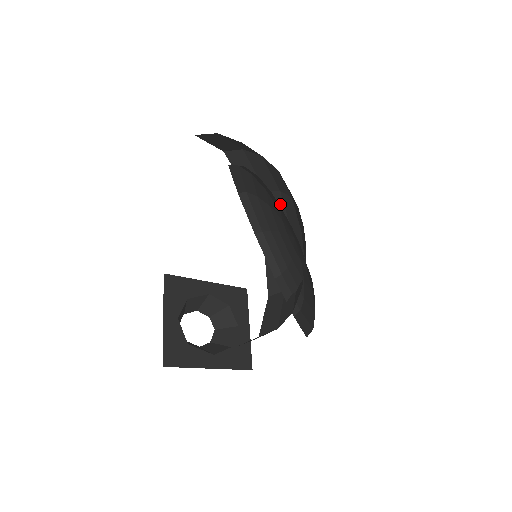
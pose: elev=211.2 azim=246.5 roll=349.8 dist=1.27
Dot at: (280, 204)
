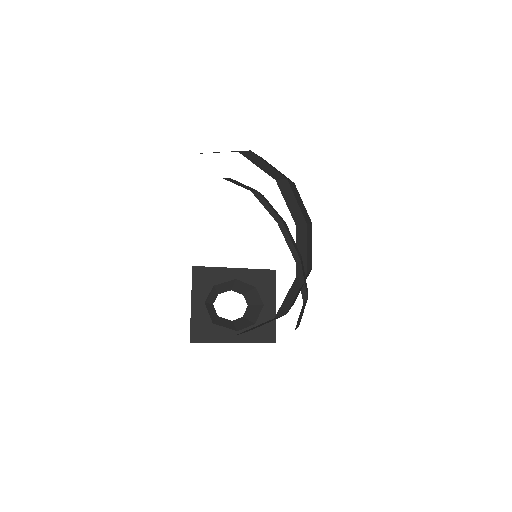
Dot at: (298, 194)
